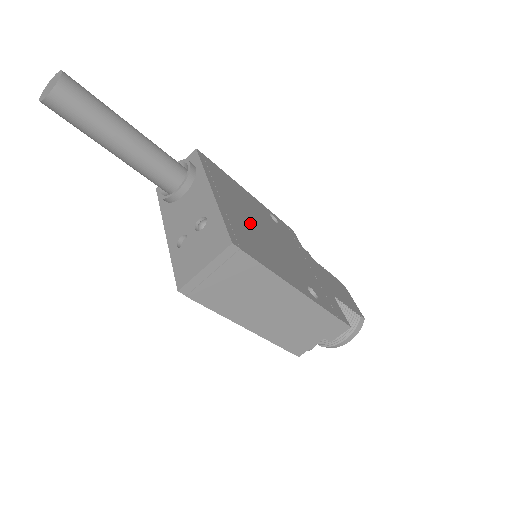
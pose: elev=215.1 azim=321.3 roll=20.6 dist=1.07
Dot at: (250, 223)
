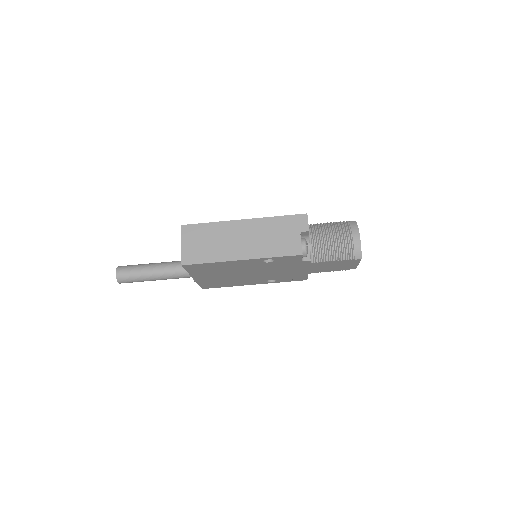
Dot at: occluded
